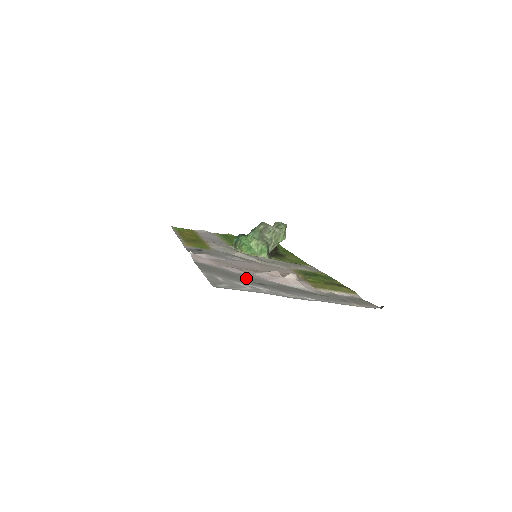
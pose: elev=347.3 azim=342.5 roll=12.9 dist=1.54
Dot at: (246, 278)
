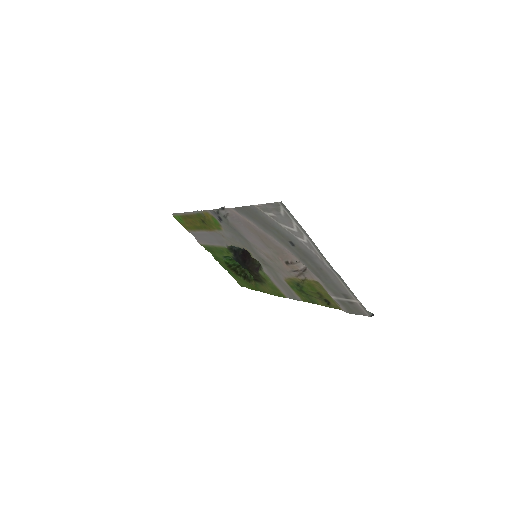
Dot at: (279, 235)
